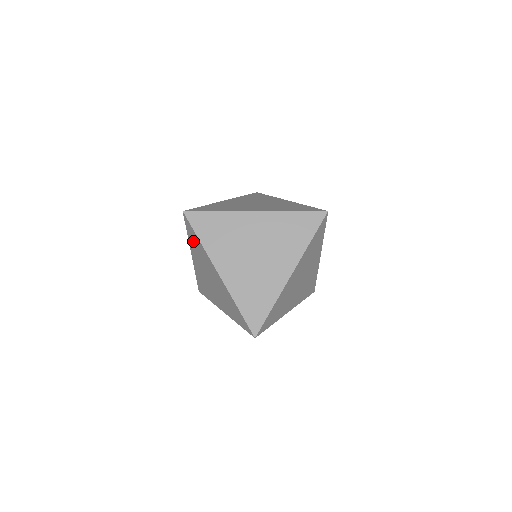
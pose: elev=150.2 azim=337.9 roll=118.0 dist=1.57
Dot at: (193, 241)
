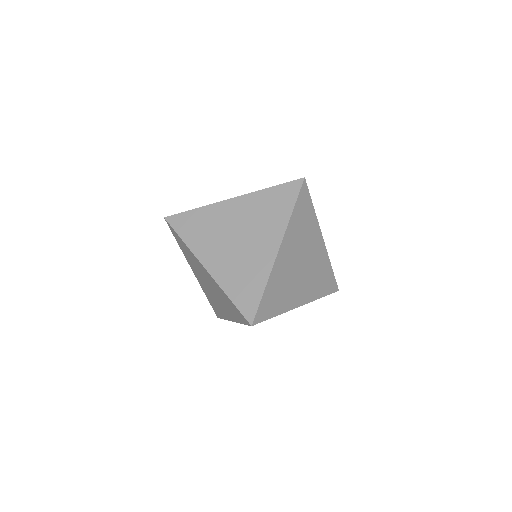
Dot at: (183, 248)
